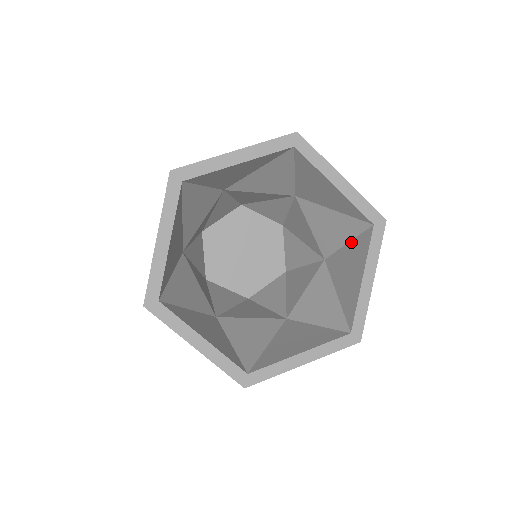
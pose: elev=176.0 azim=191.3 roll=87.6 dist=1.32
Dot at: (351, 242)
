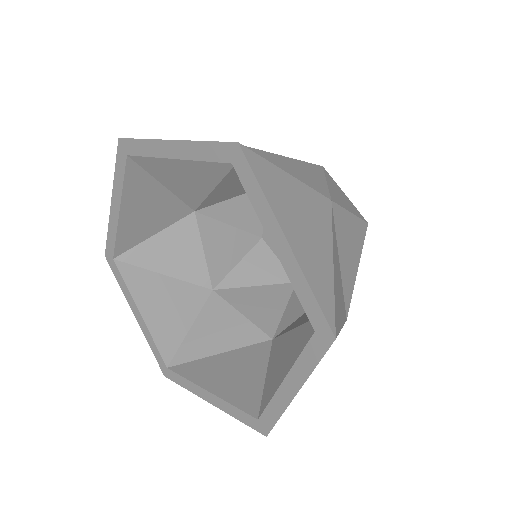
Dot at: occluded
